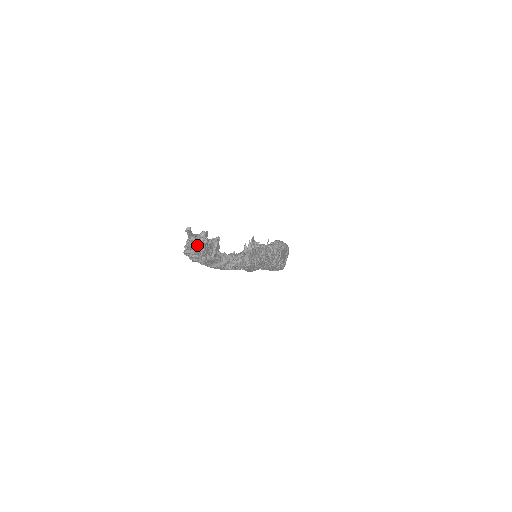
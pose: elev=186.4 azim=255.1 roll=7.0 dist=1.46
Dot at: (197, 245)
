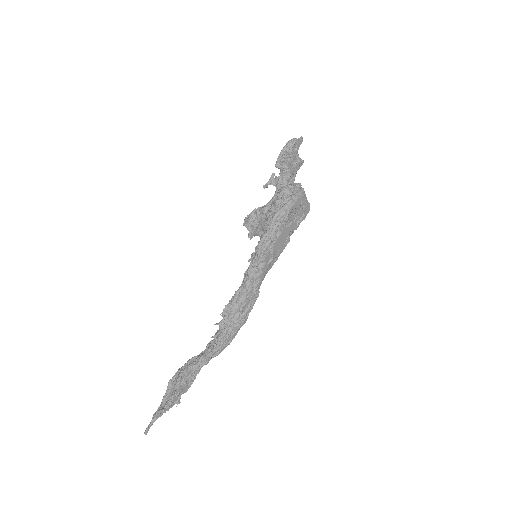
Dot at: occluded
